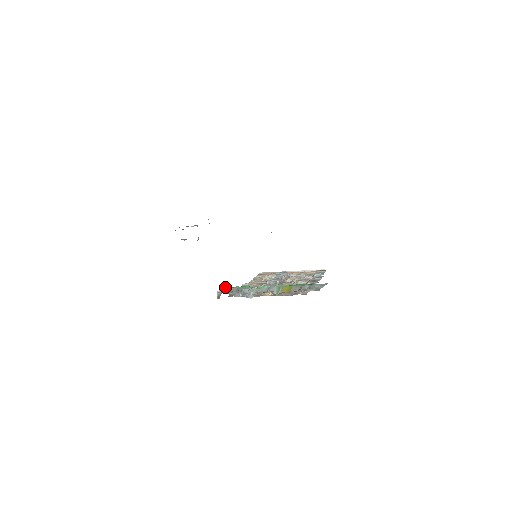
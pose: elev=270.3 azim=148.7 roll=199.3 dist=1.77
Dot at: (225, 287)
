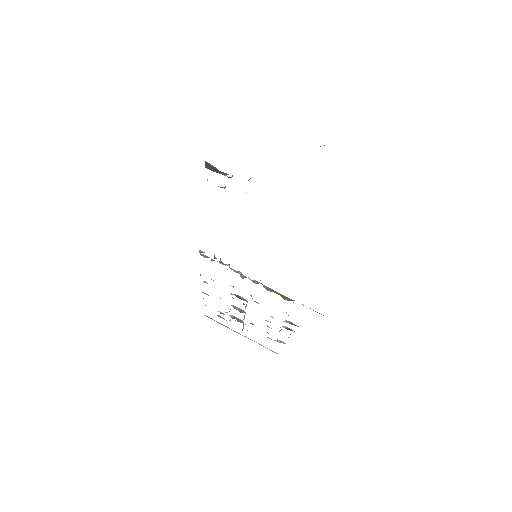
Dot at: occluded
